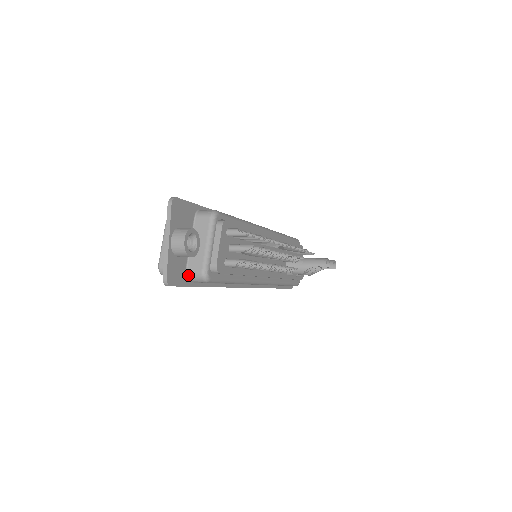
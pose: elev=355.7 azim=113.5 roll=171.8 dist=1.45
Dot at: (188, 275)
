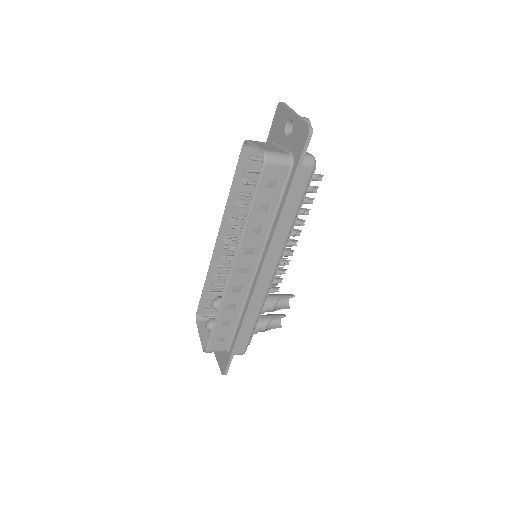
Dot at: occluded
